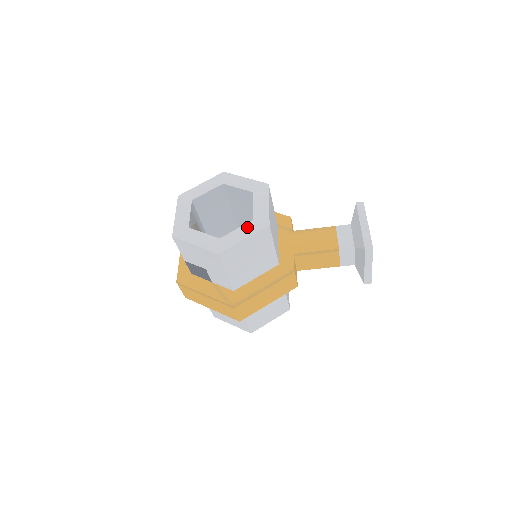
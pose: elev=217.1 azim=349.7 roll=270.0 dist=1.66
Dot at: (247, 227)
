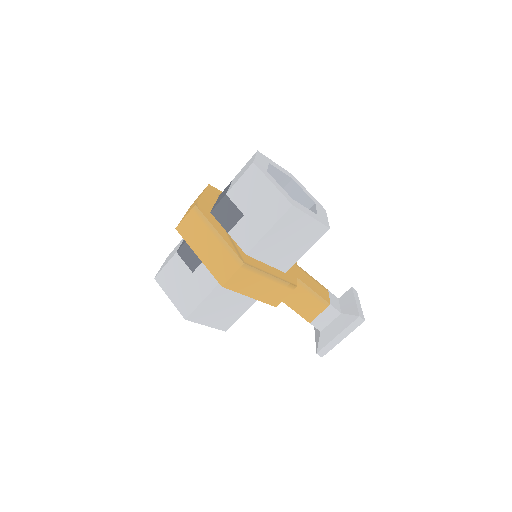
Dot at: (314, 214)
